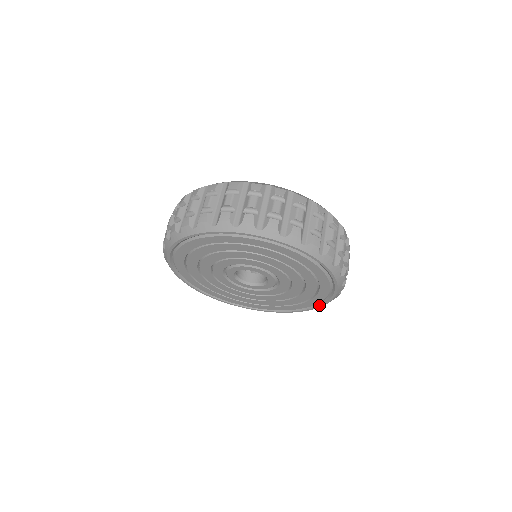
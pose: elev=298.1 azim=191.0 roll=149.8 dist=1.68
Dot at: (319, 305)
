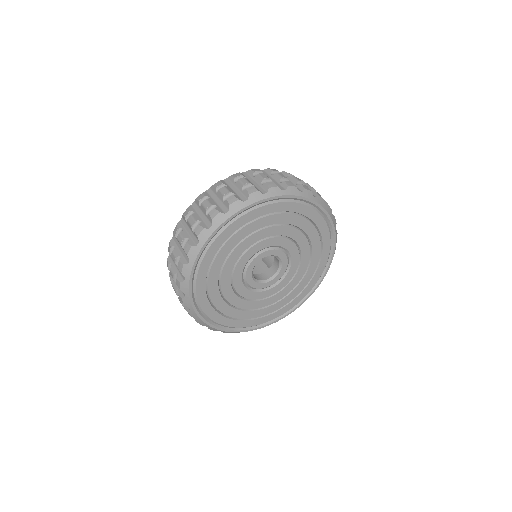
Dot at: (332, 231)
